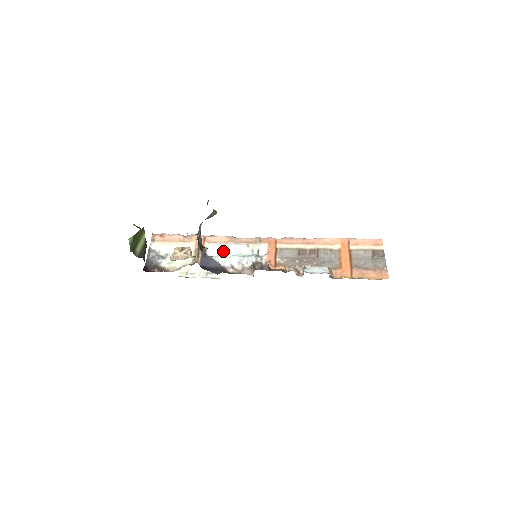
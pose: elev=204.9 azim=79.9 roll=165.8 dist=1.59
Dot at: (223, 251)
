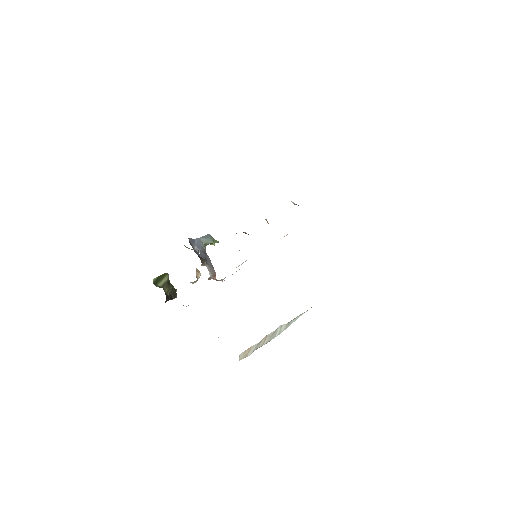
Dot at: occluded
